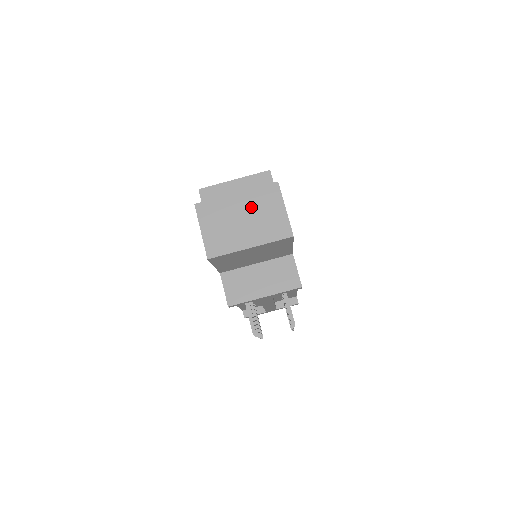
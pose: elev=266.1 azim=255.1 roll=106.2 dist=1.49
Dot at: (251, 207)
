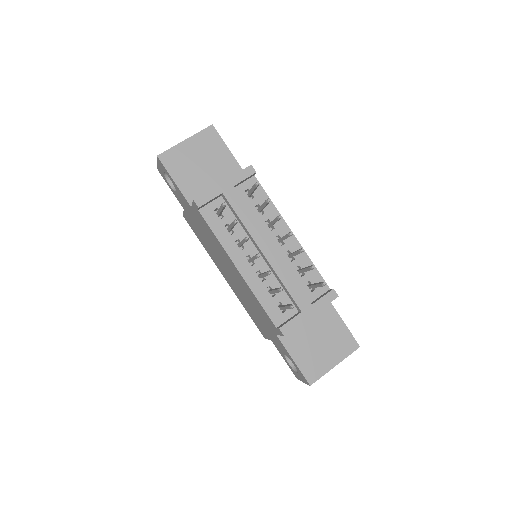
Dot at: occluded
